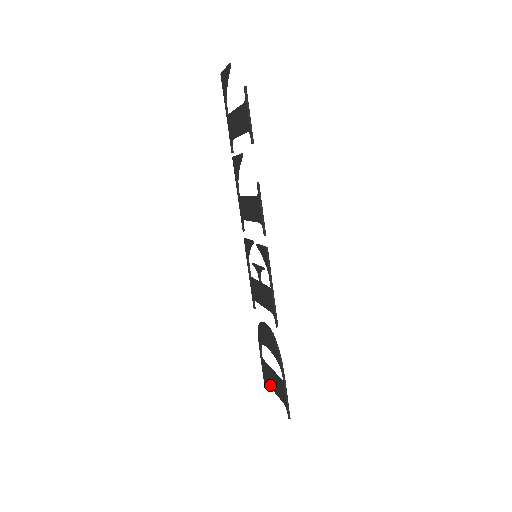
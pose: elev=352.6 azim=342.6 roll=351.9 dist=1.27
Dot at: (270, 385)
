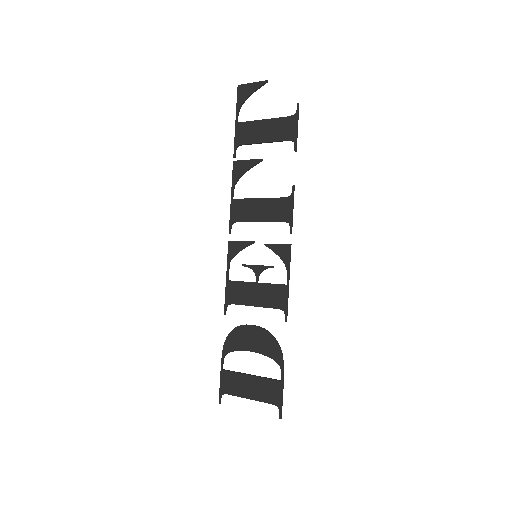
Dot at: (239, 394)
